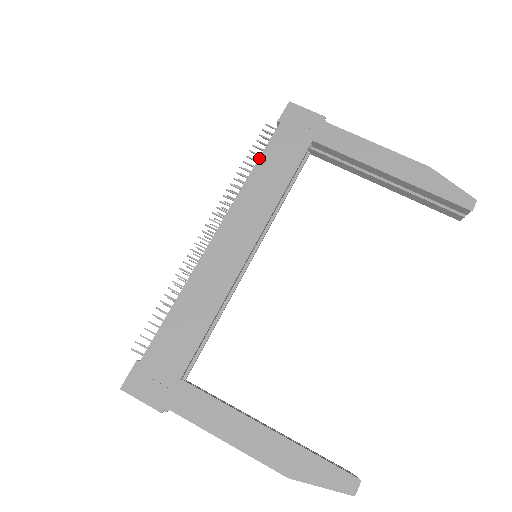
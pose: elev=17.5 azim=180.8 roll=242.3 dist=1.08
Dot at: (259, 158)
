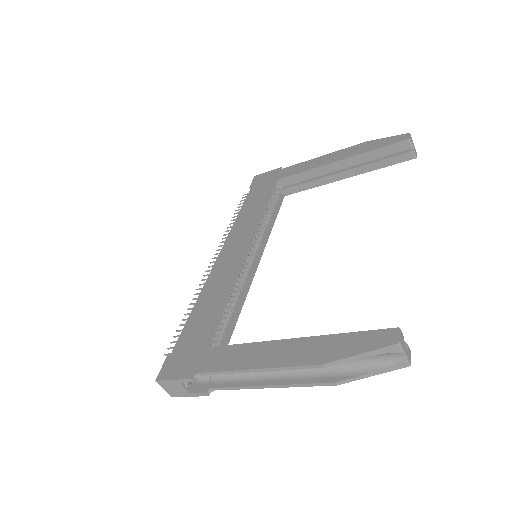
Dot at: (241, 207)
